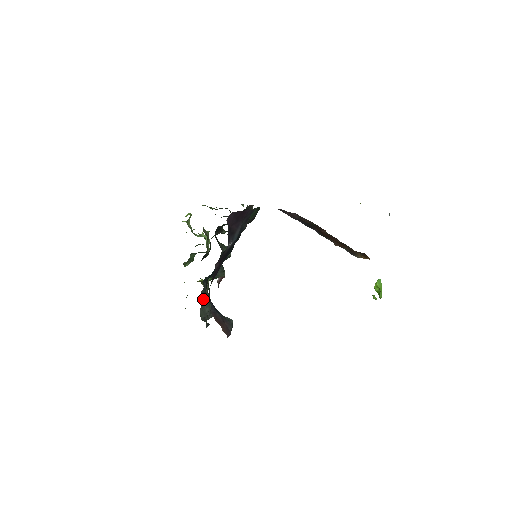
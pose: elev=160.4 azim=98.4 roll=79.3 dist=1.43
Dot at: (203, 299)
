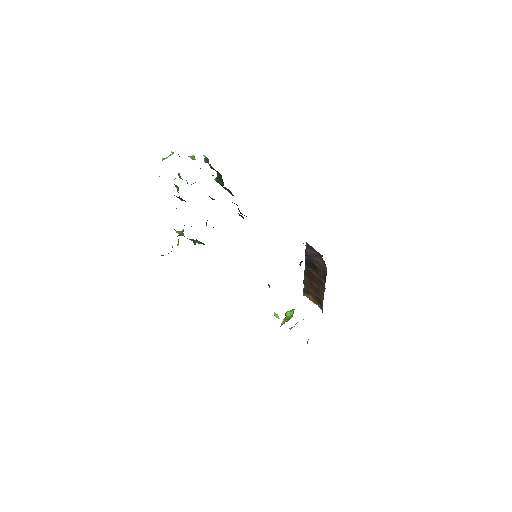
Dot at: occluded
